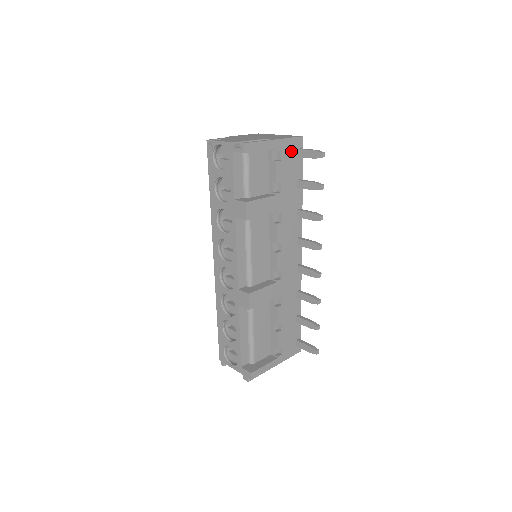
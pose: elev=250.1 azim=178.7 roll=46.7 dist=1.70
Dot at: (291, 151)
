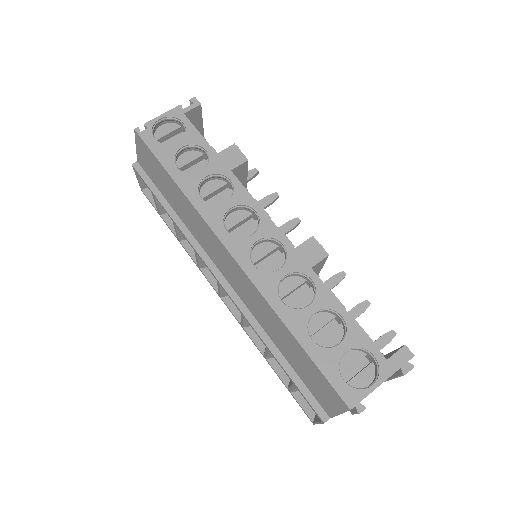
Dot at: occluded
